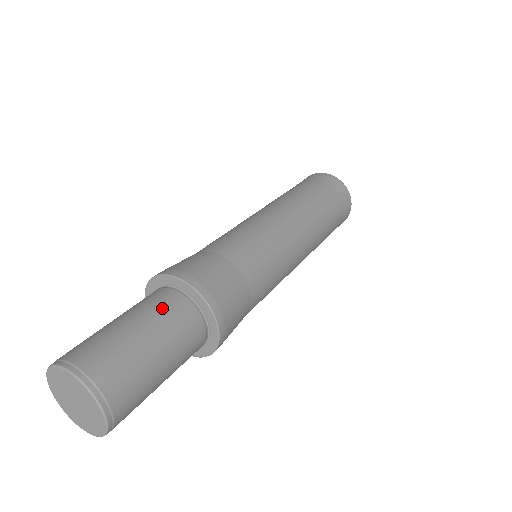
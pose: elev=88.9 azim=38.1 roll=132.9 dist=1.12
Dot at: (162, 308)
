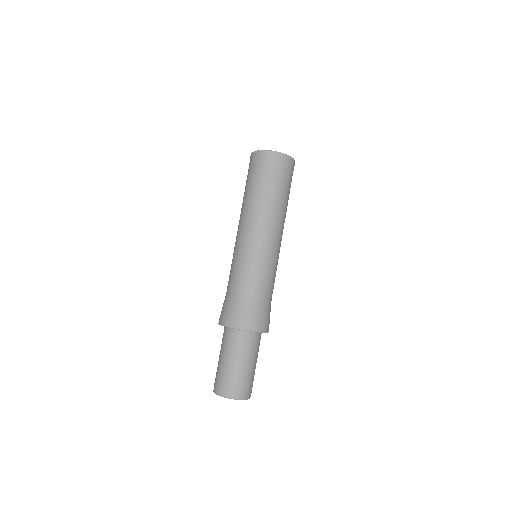
Dot at: (233, 345)
